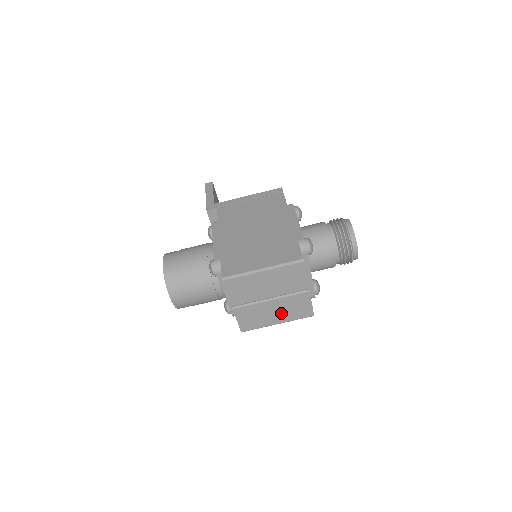
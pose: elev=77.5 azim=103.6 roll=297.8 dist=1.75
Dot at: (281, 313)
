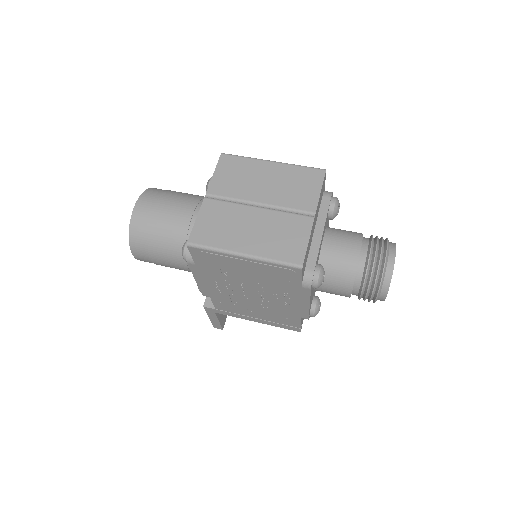
Dot at: (259, 236)
